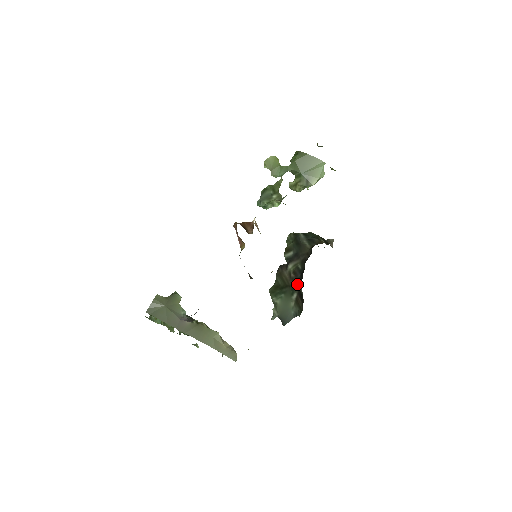
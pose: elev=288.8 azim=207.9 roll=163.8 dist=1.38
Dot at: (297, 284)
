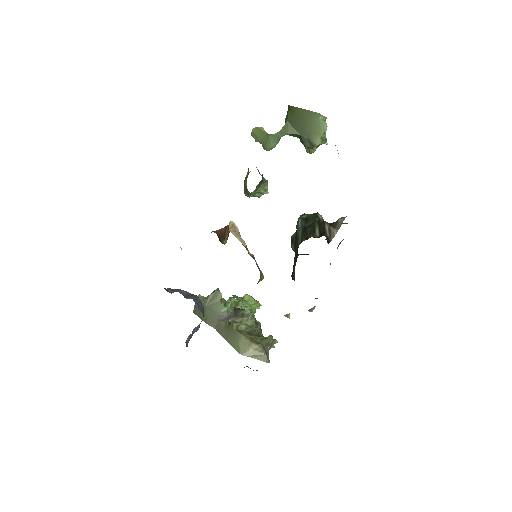
Dot at: occluded
